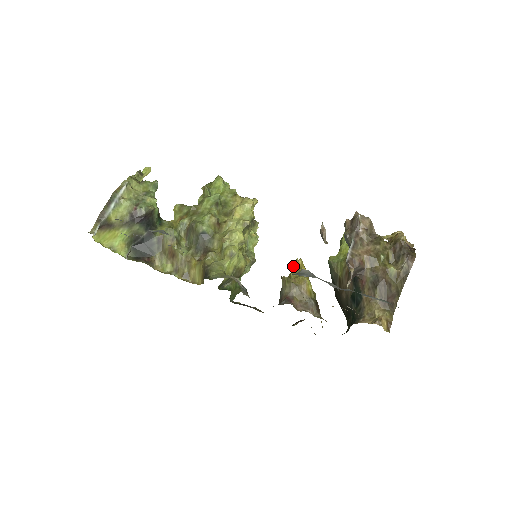
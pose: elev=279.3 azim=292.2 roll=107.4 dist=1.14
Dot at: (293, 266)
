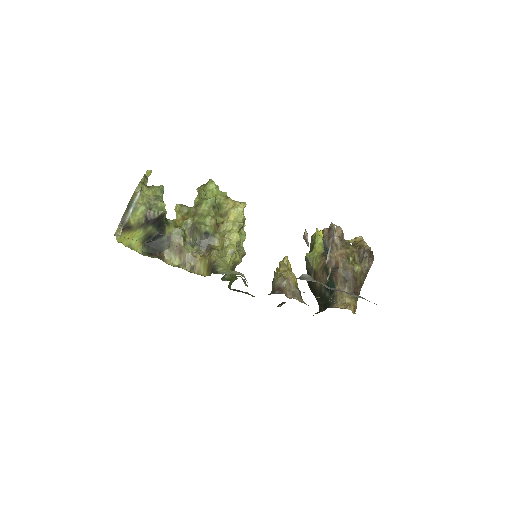
Dot at: (281, 262)
